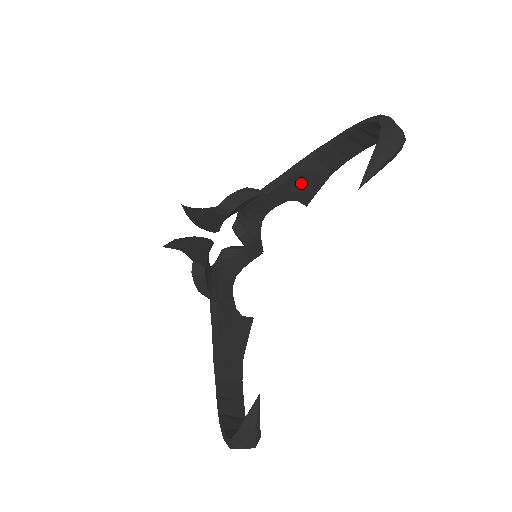
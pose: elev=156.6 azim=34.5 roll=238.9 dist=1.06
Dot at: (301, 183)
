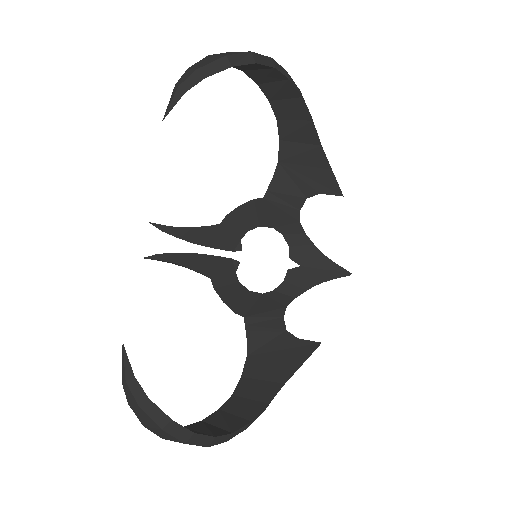
Dot at: (300, 172)
